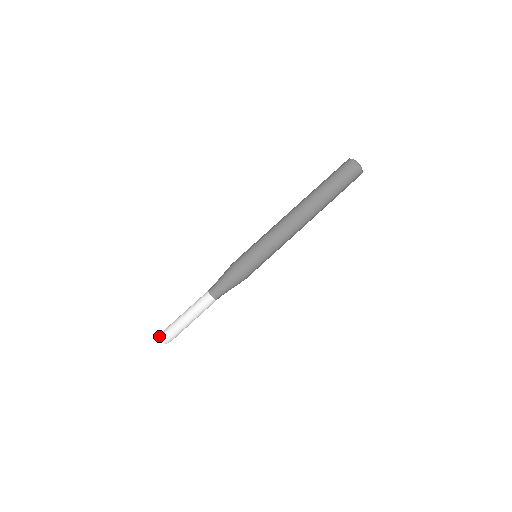
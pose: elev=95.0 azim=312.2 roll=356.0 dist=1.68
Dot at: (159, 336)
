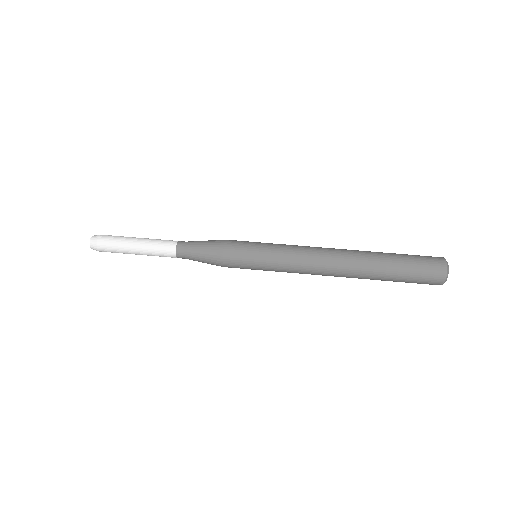
Dot at: (92, 237)
